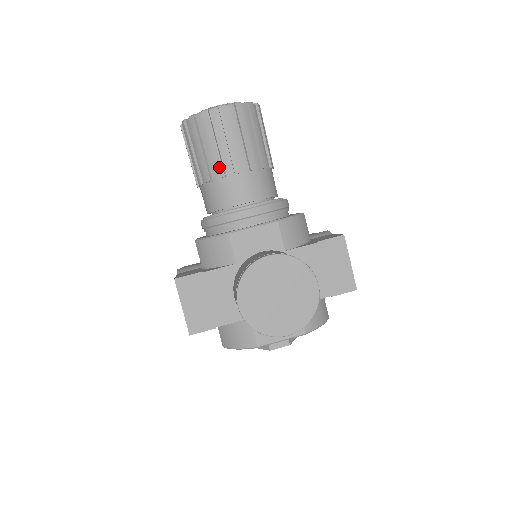
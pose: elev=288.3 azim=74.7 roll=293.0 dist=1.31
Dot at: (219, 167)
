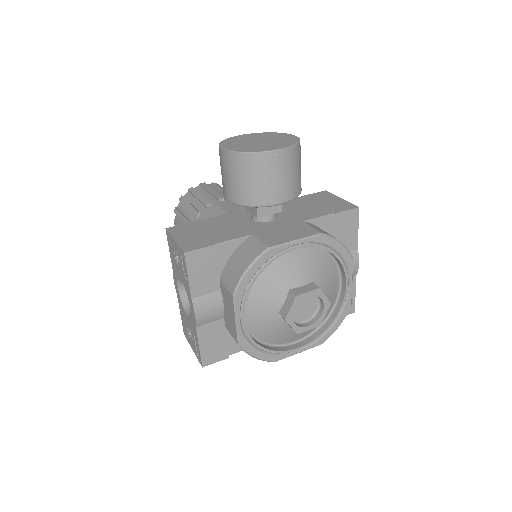
Dot at: (205, 202)
